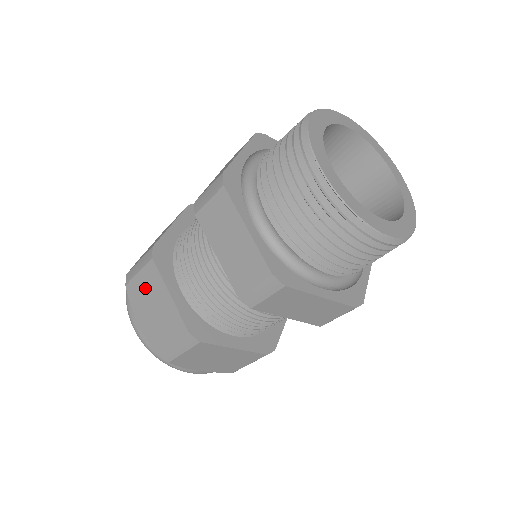
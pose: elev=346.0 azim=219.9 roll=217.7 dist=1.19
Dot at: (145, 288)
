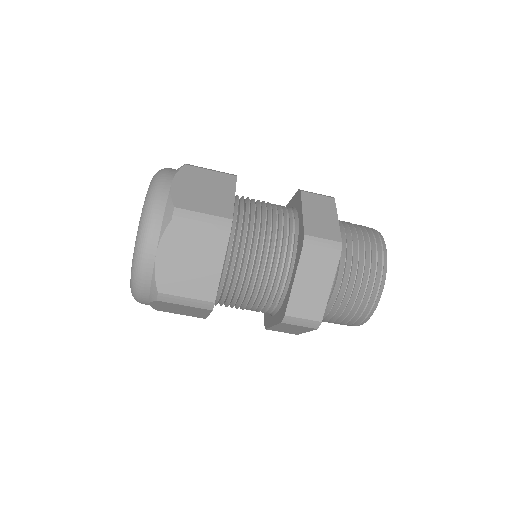
Dot at: (197, 242)
